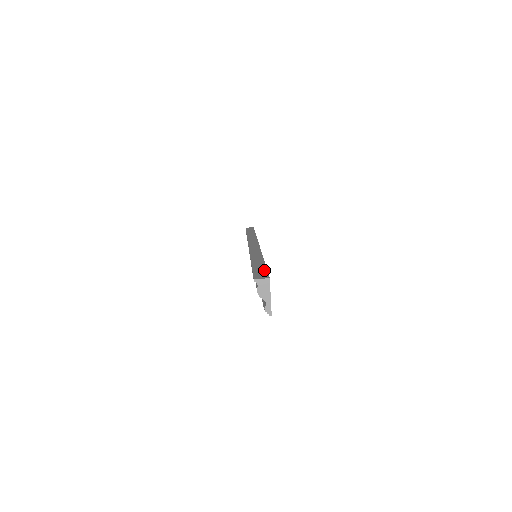
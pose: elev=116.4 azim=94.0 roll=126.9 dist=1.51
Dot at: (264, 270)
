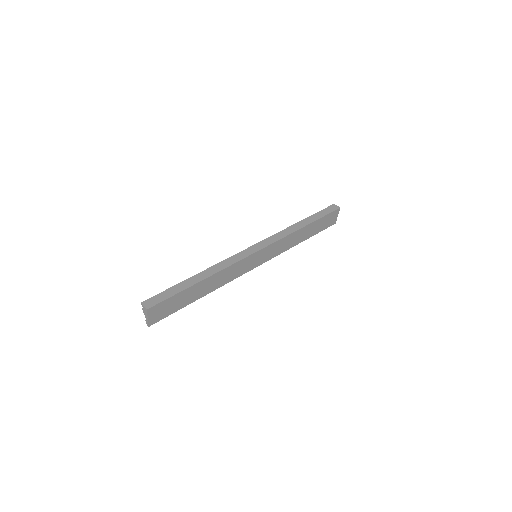
Dot at: (168, 296)
